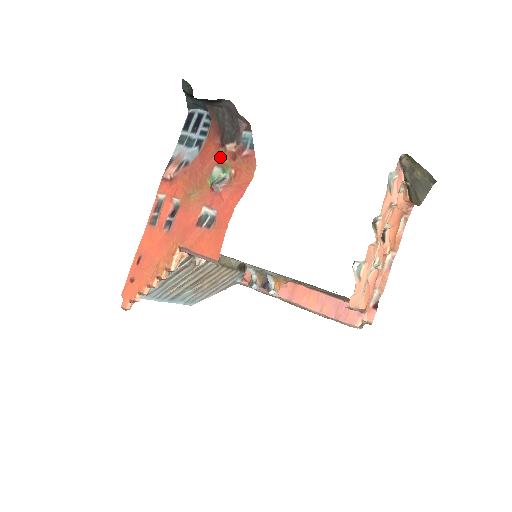
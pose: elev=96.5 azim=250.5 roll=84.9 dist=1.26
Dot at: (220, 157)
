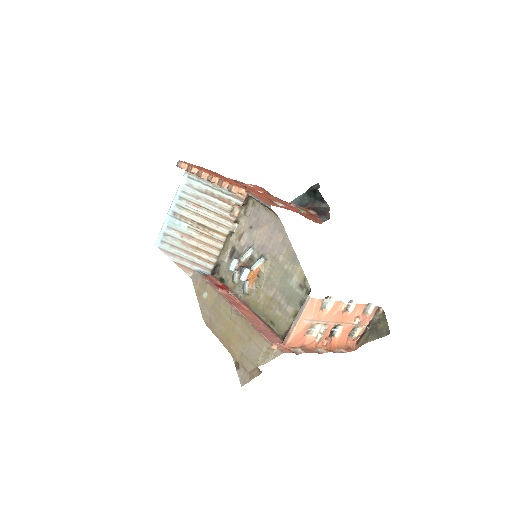
Dot at: (303, 209)
